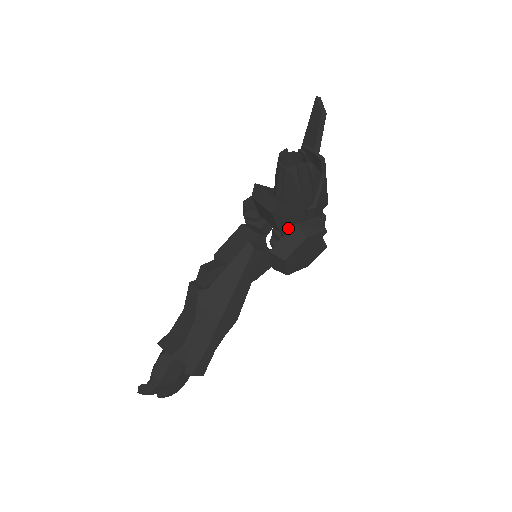
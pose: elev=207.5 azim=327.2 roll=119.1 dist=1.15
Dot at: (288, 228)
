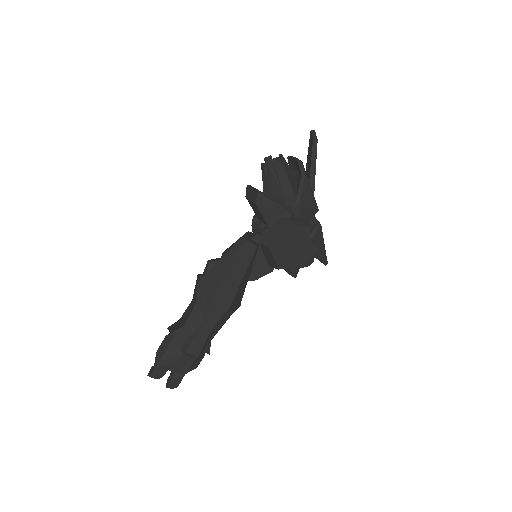
Dot at: (276, 223)
